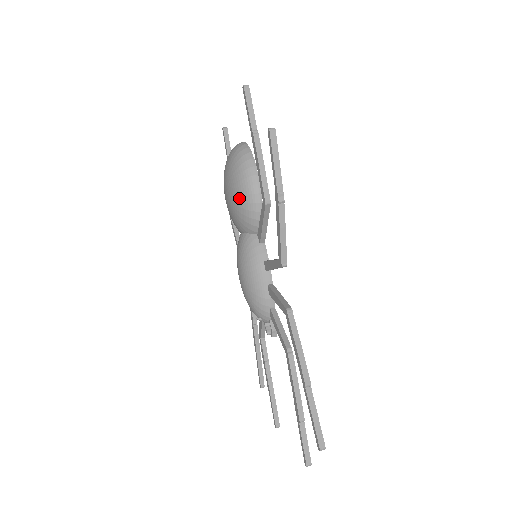
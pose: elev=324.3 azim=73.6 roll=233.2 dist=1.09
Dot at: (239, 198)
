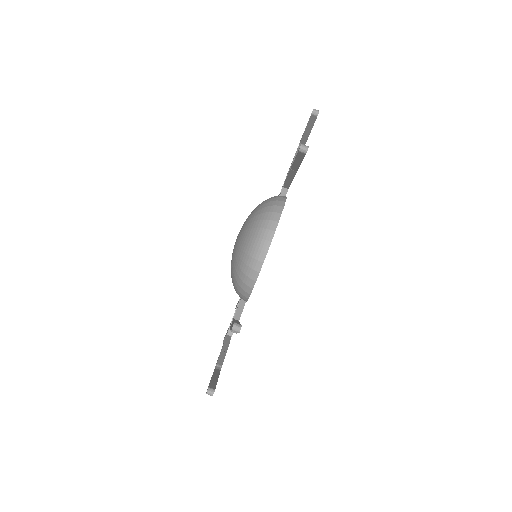
Dot at: occluded
